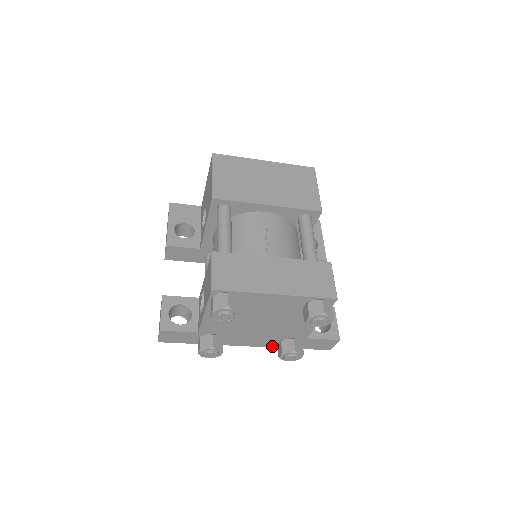
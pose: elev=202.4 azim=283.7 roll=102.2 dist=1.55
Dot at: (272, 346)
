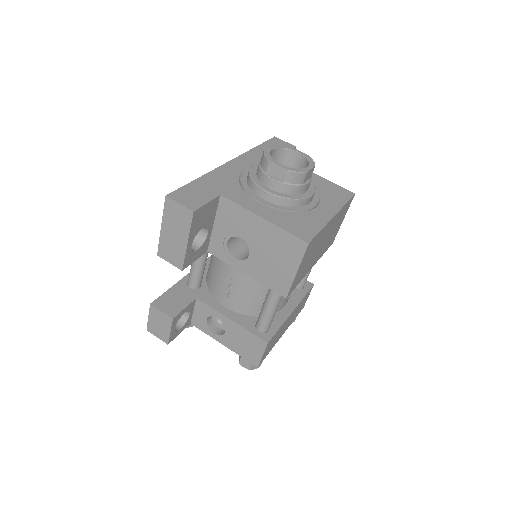
Dot at: occluded
